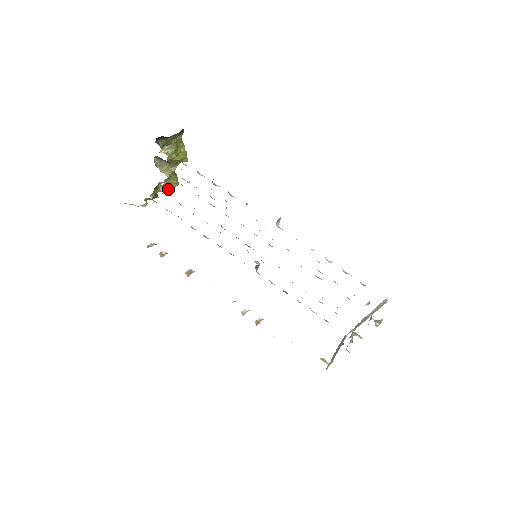
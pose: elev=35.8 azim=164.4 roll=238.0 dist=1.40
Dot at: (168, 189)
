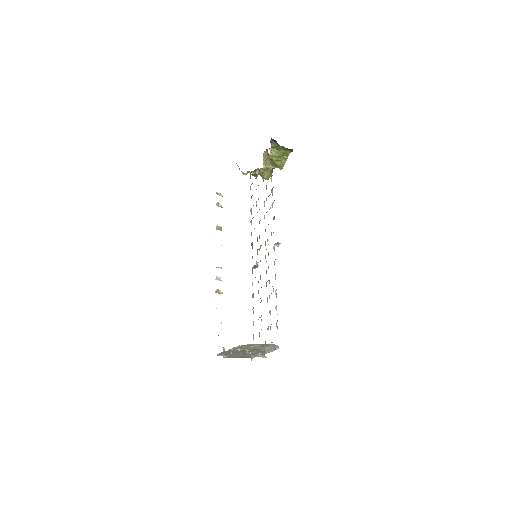
Dot at: (261, 176)
